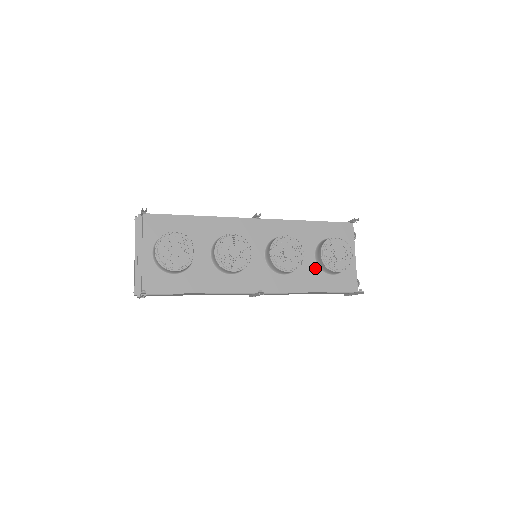
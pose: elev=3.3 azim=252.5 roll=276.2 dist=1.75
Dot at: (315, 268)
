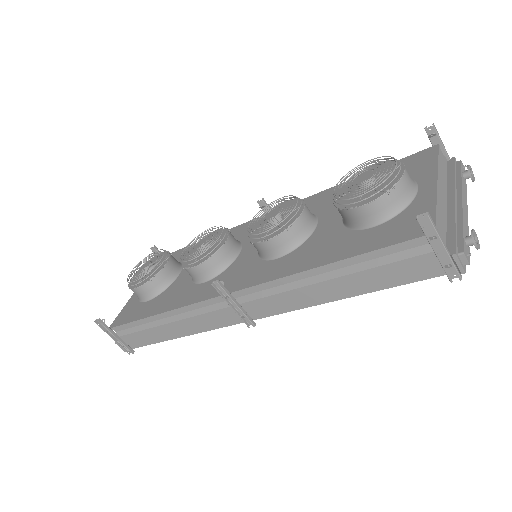
Dot at: (338, 231)
